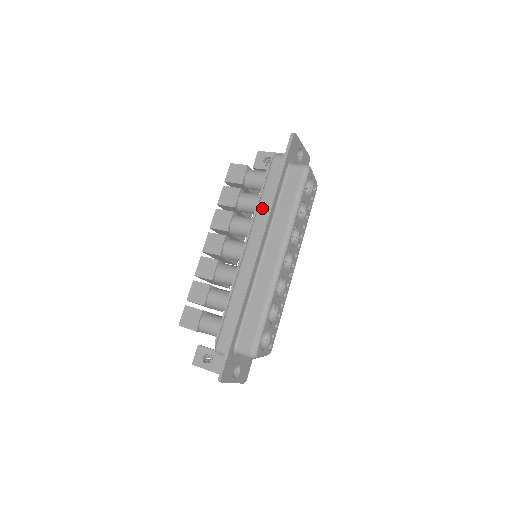
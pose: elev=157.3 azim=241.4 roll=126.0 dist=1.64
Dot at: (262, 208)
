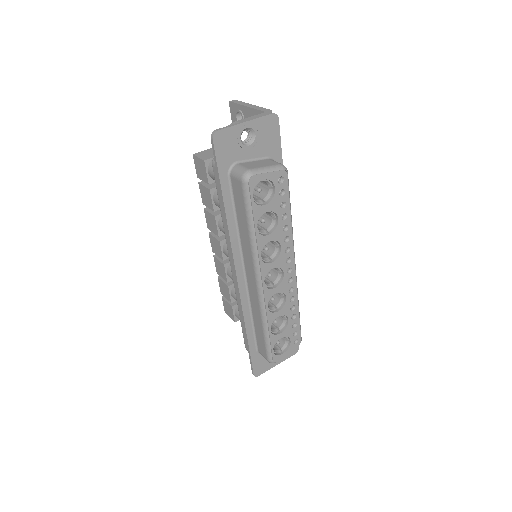
Dot at: (225, 228)
